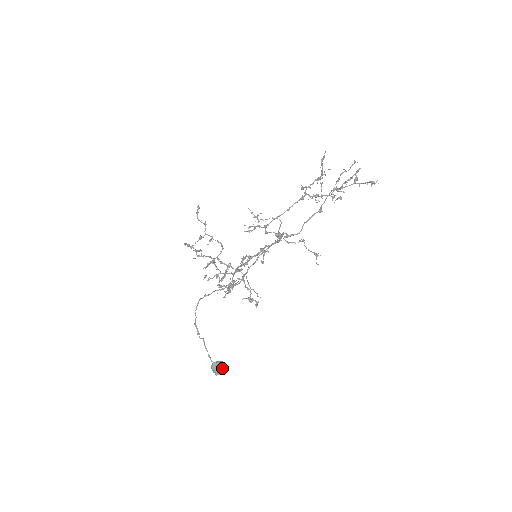
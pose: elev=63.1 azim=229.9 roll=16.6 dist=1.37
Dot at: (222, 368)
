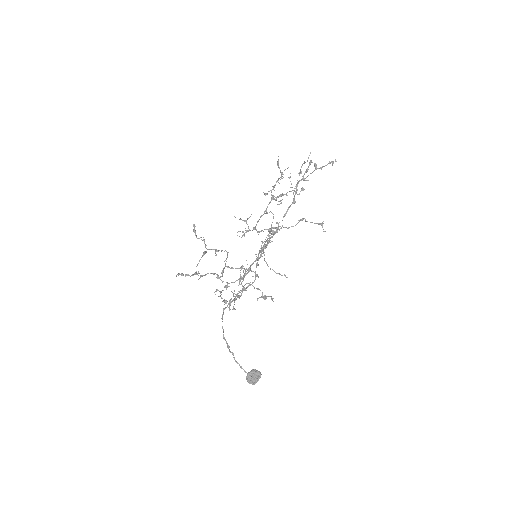
Dot at: (257, 375)
